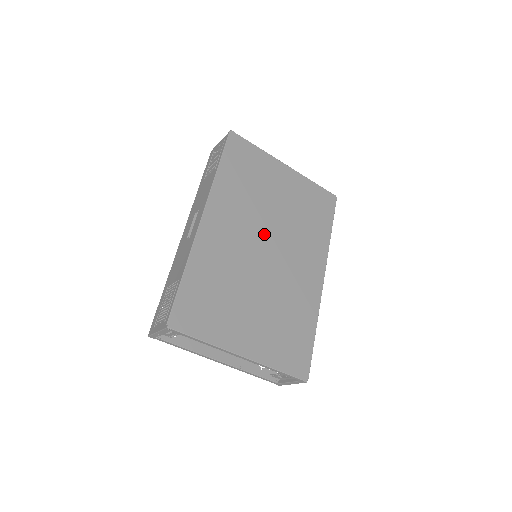
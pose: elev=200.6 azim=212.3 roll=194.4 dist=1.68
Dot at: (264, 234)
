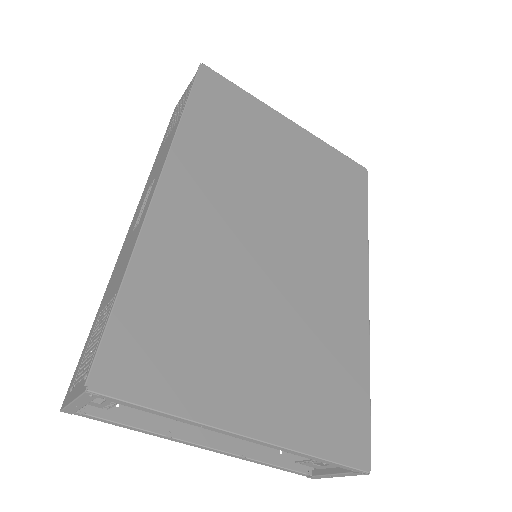
Dot at: (267, 216)
